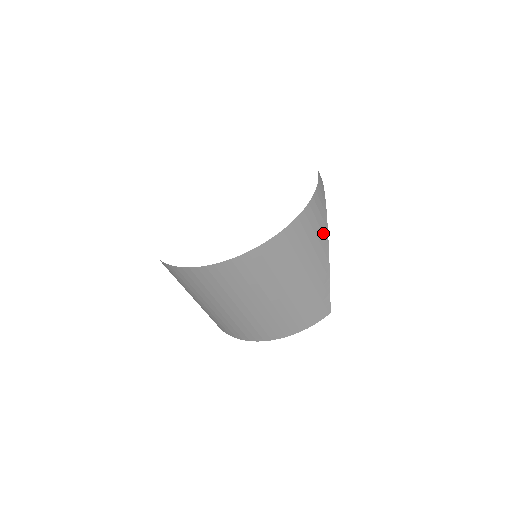
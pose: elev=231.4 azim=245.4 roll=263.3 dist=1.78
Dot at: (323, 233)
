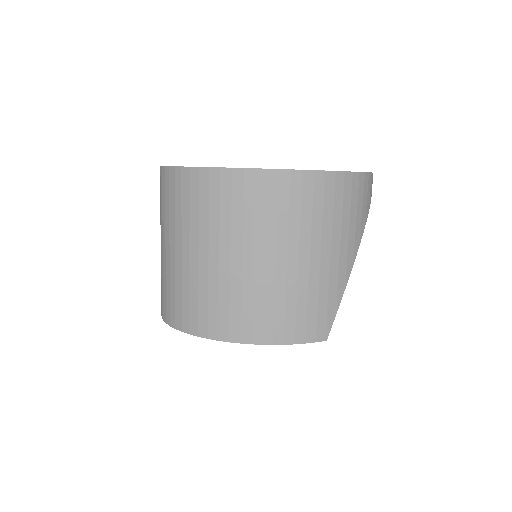
Dot at: (361, 224)
